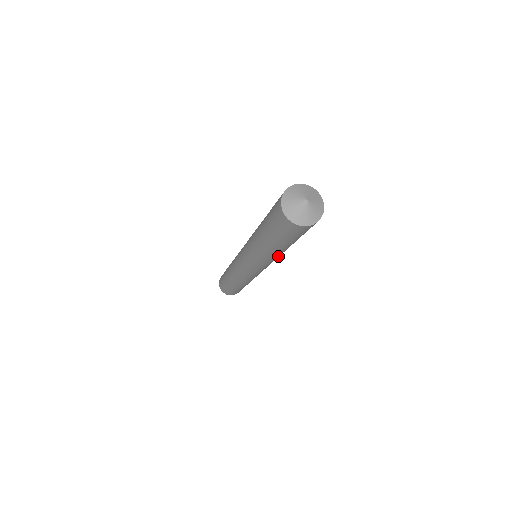
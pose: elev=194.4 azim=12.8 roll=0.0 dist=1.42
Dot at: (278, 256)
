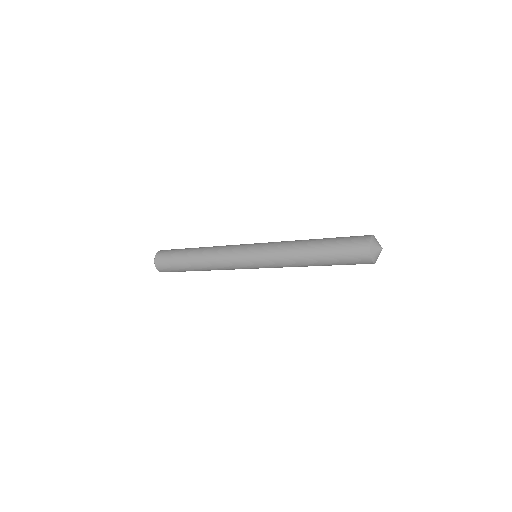
Dot at: occluded
